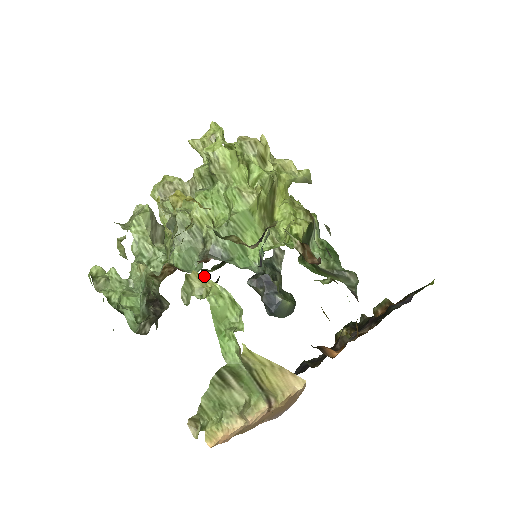
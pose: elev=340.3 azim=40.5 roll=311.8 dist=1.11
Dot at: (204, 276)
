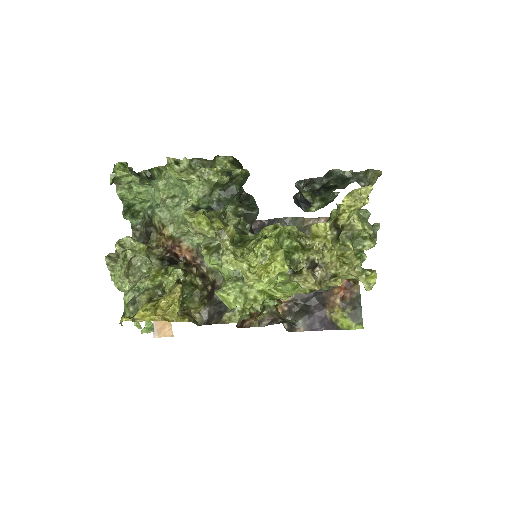
Dot at: occluded
